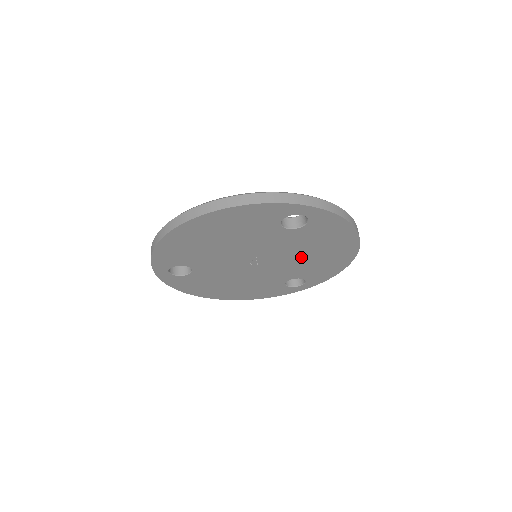
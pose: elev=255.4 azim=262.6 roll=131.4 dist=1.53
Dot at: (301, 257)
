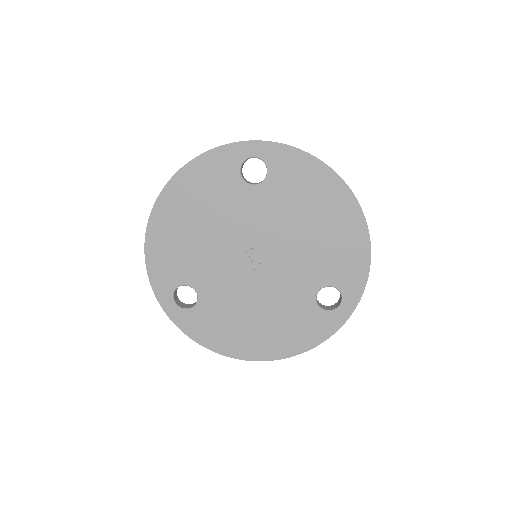
Dot at: (300, 237)
